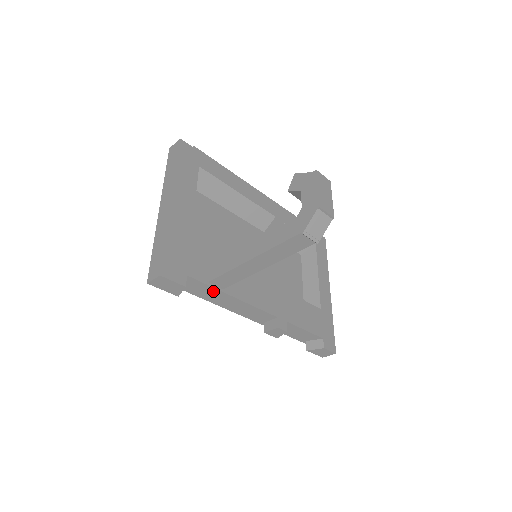
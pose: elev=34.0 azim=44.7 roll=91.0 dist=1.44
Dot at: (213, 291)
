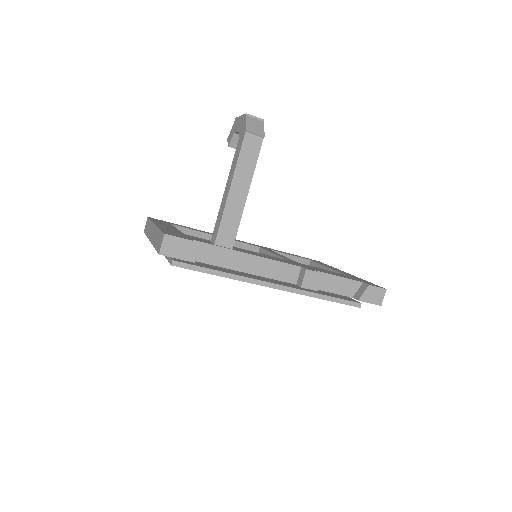
Dot at: (224, 254)
